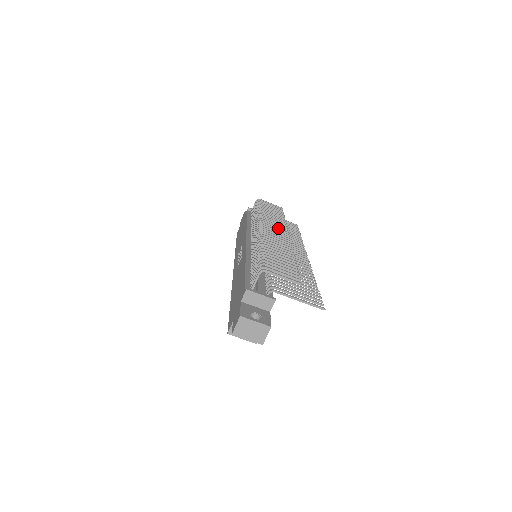
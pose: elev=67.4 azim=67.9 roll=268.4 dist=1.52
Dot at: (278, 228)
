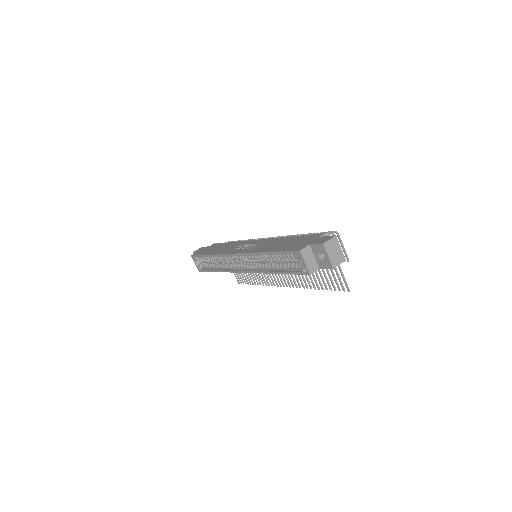
Dot at: occluded
